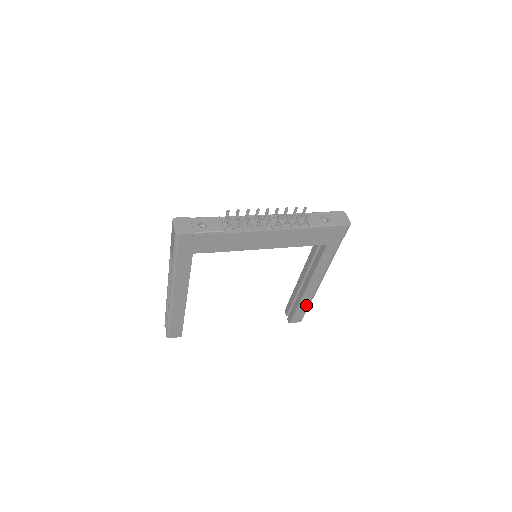
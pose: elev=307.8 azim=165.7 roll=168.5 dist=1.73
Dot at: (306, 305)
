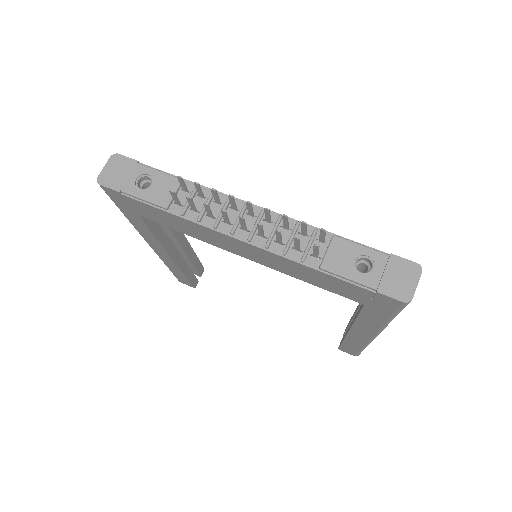
Dot at: (357, 347)
